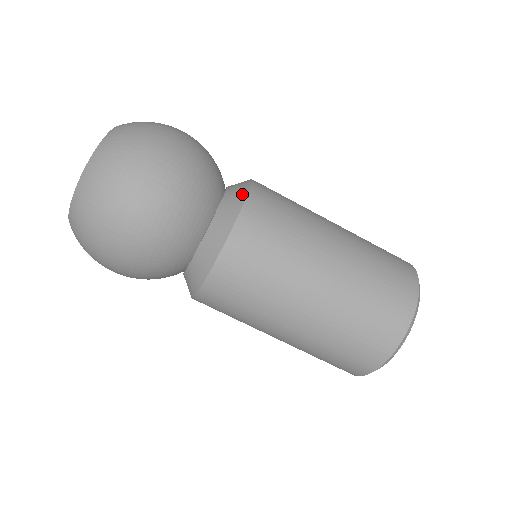
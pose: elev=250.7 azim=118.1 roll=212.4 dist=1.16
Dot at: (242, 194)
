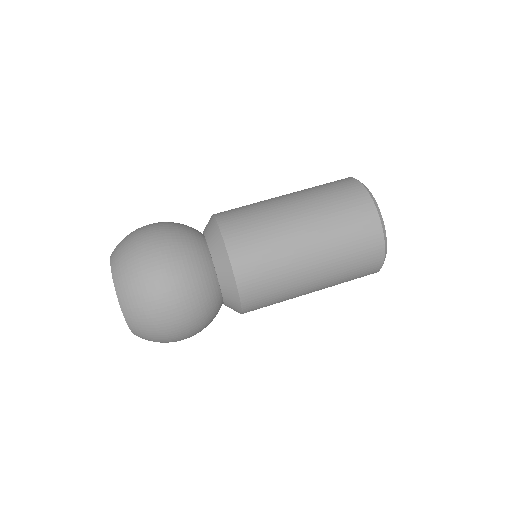
Dot at: (211, 220)
